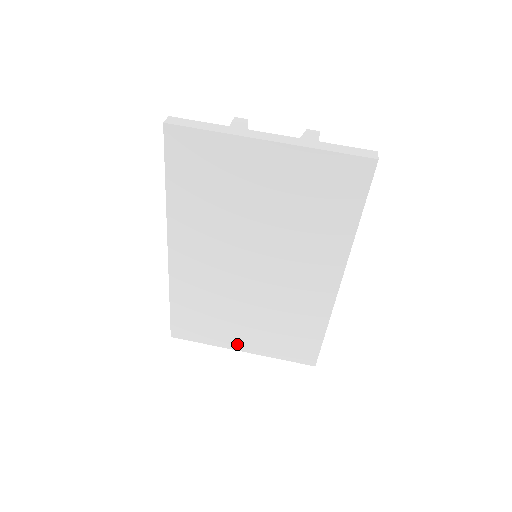
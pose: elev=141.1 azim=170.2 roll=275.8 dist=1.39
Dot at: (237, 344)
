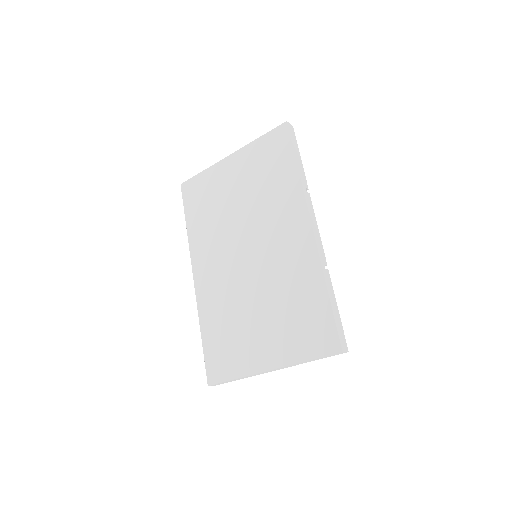
Dot at: (261, 361)
